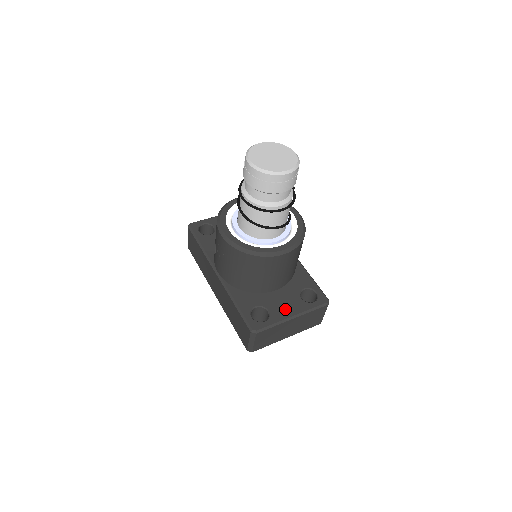
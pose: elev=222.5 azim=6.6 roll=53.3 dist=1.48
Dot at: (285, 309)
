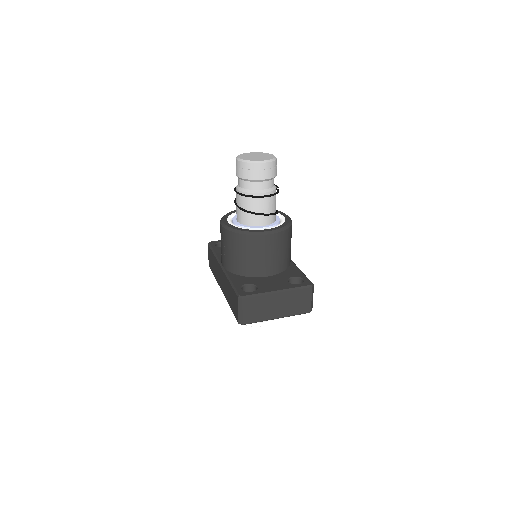
Dot at: (272, 286)
